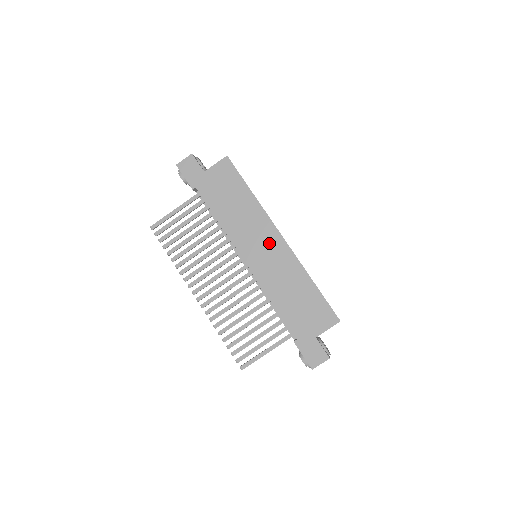
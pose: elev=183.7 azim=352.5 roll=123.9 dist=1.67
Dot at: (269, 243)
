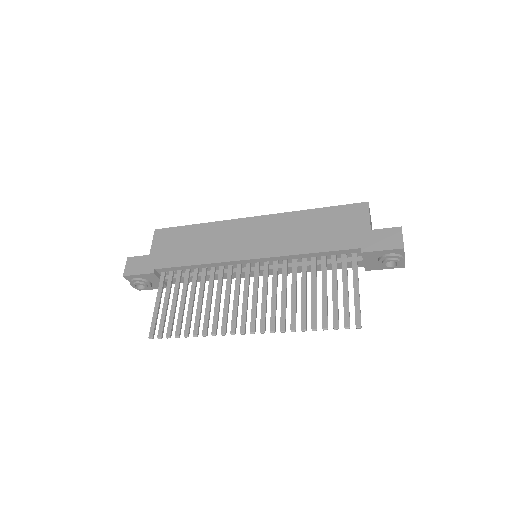
Dot at: (251, 230)
